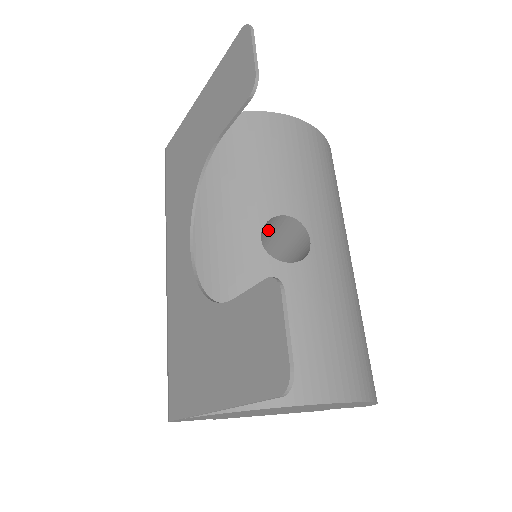
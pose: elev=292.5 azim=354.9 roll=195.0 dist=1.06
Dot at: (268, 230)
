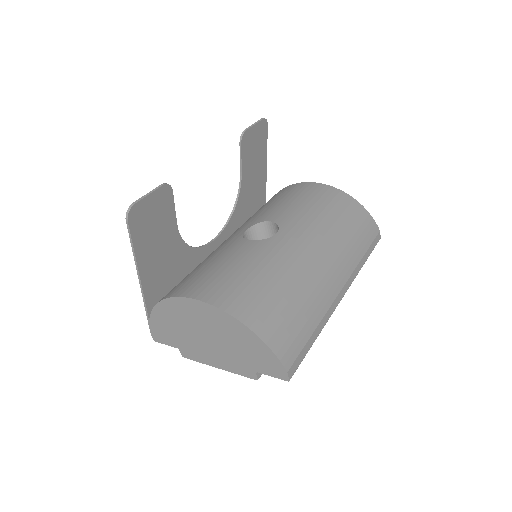
Dot at: occluded
